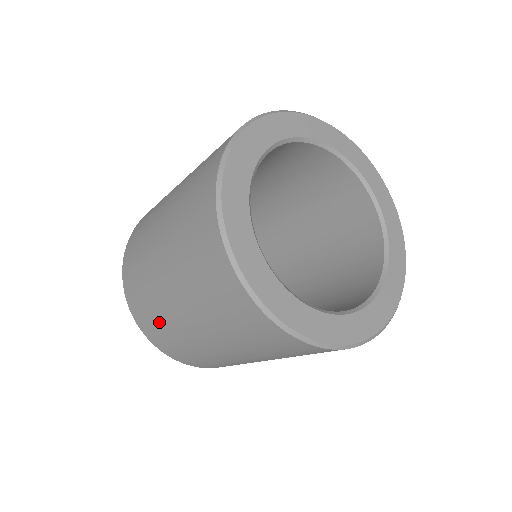
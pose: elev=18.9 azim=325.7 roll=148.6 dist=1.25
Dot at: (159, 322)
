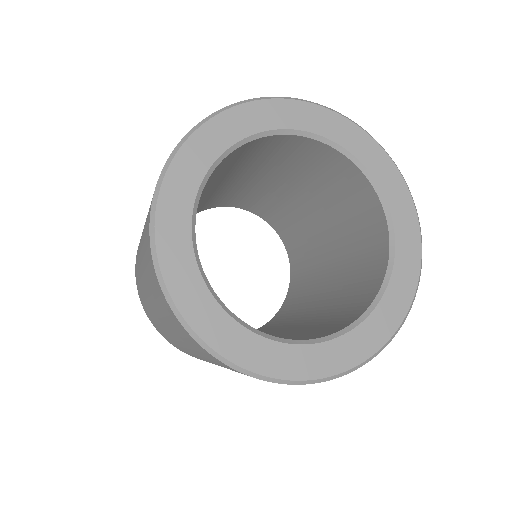
Dot at: occluded
